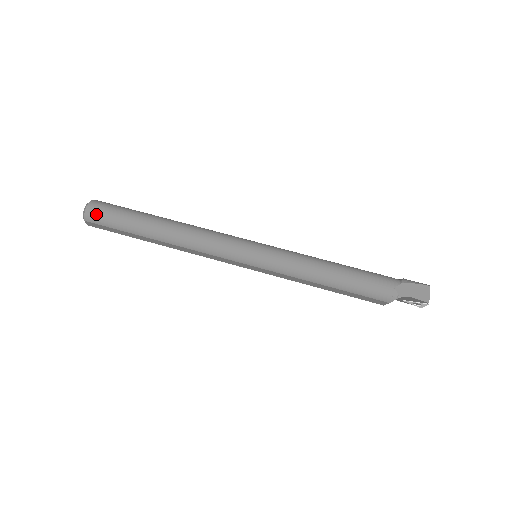
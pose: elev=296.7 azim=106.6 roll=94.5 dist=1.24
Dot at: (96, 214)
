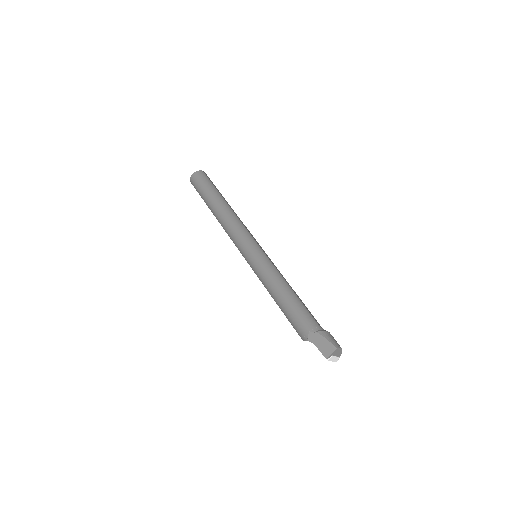
Dot at: (195, 181)
